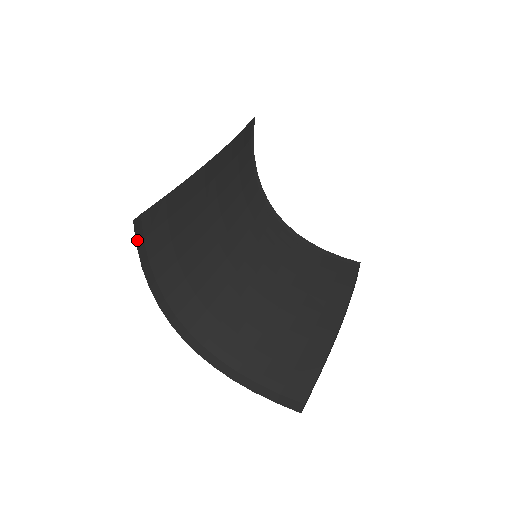
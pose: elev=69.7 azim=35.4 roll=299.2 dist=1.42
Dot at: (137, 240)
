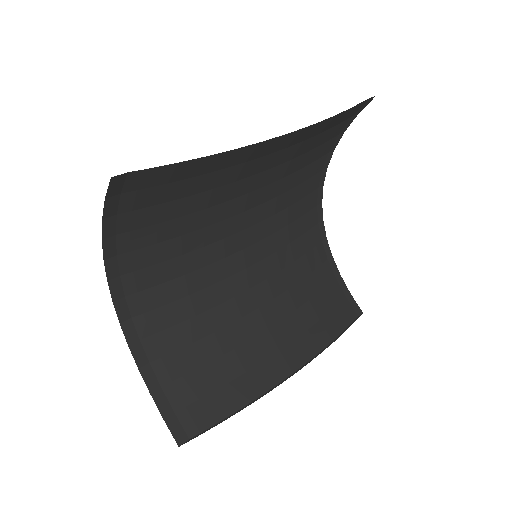
Dot at: (109, 194)
